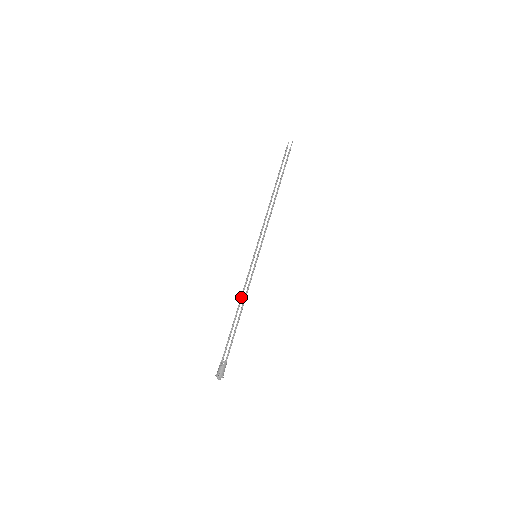
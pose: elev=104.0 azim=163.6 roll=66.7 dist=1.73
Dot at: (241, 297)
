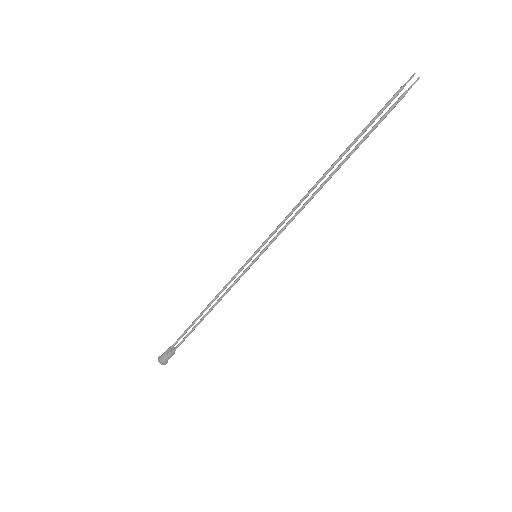
Dot at: (216, 296)
